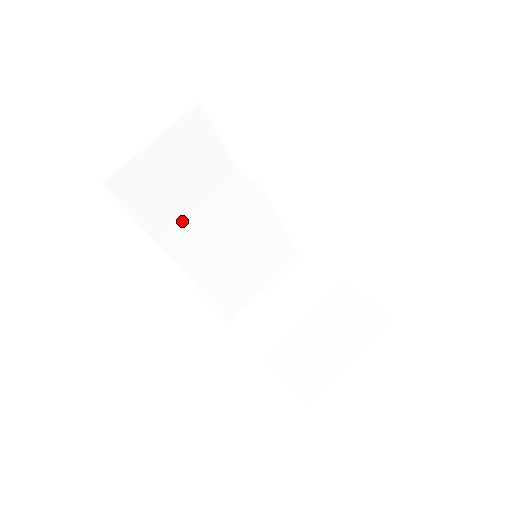
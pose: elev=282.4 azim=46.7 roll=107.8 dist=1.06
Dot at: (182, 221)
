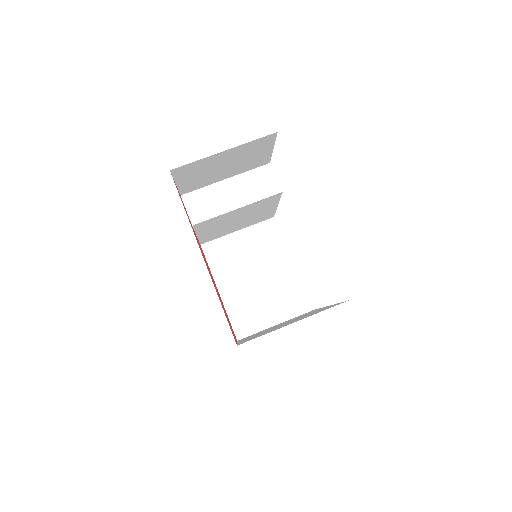
Dot at: (208, 185)
